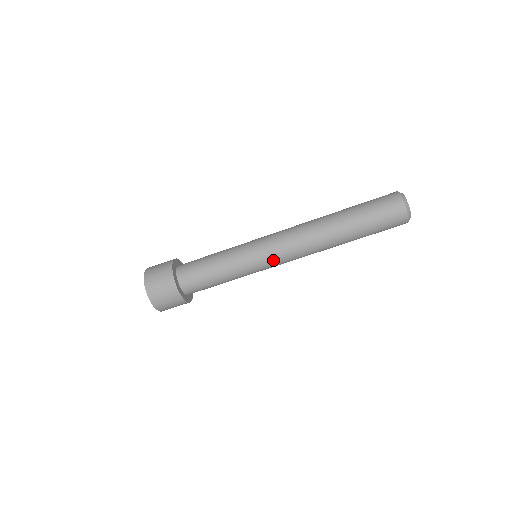
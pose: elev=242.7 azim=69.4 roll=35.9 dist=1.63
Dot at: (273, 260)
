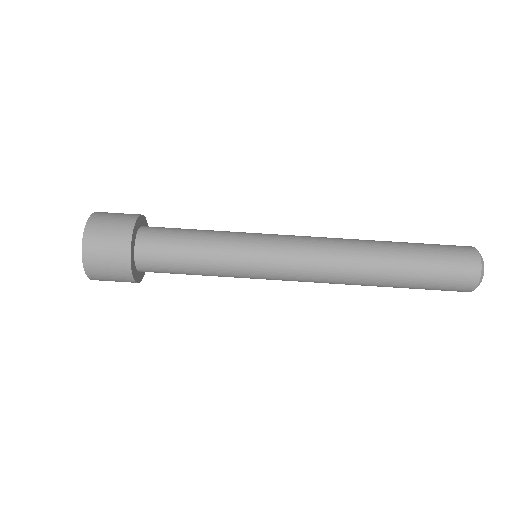
Dot at: (282, 241)
